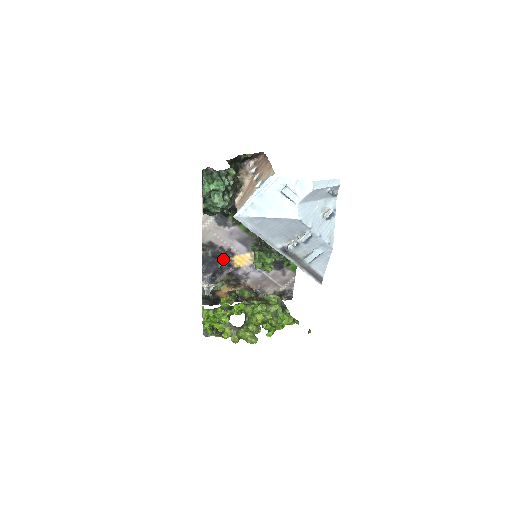
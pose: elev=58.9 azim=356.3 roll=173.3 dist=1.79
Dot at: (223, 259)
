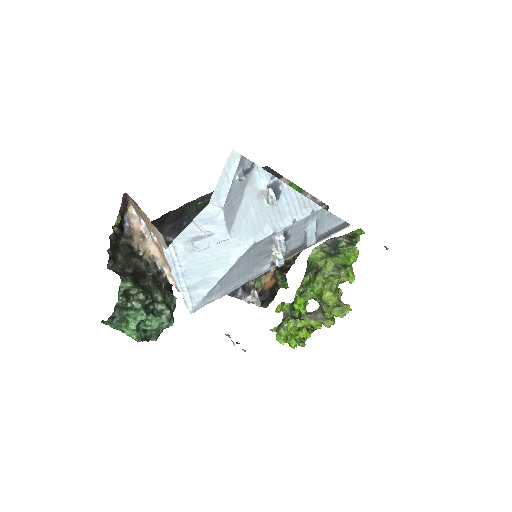
Dot at: occluded
